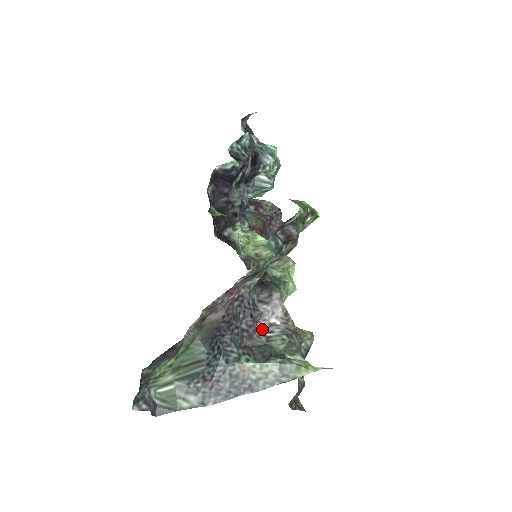
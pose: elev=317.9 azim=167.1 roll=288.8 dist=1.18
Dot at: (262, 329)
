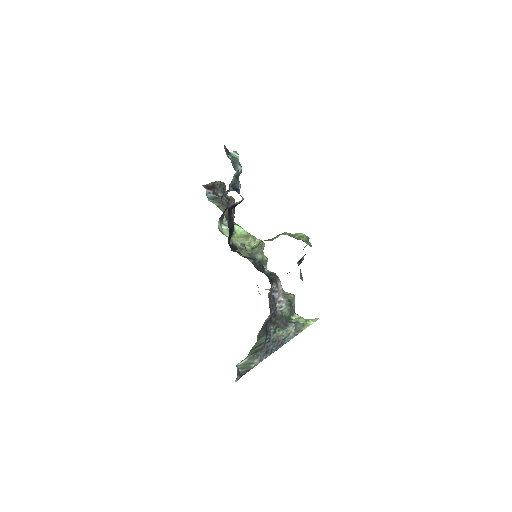
Dot at: (277, 307)
